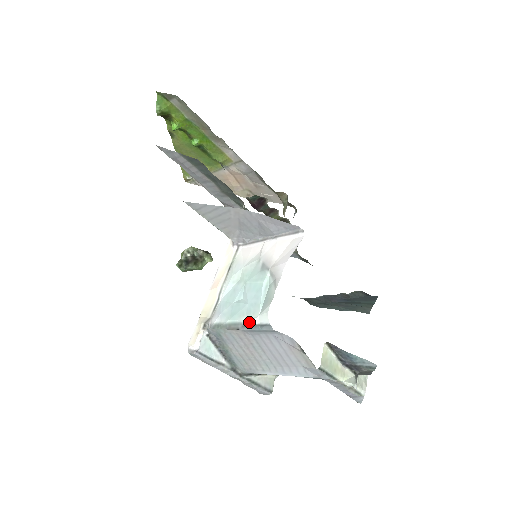
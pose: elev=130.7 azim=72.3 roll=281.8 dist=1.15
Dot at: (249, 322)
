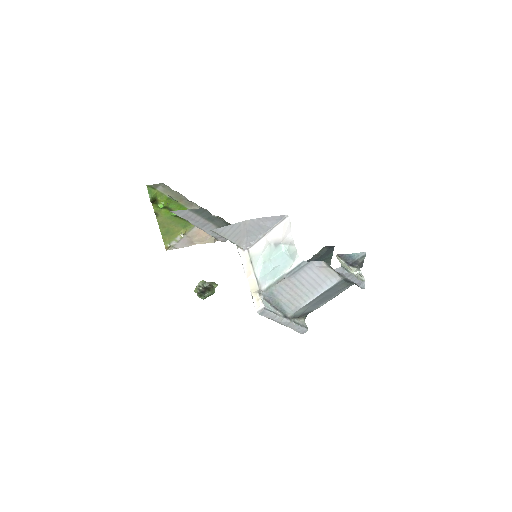
Dot at: (290, 269)
